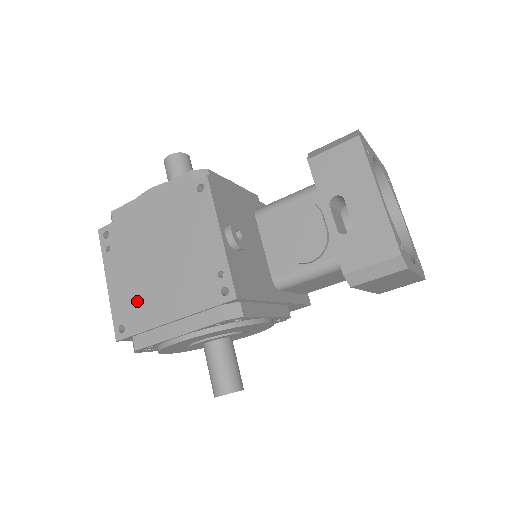
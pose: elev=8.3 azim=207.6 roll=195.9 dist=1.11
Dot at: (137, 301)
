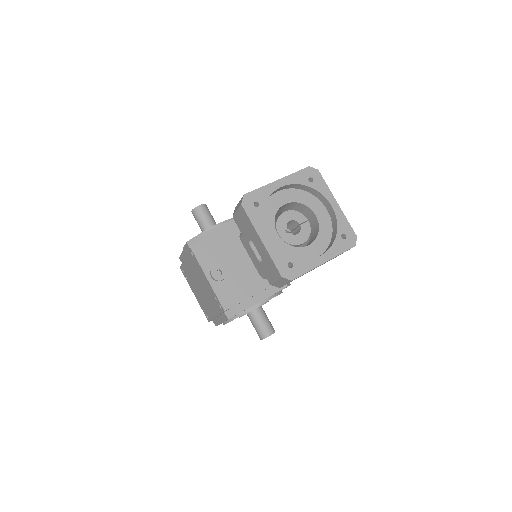
Dot at: (204, 305)
